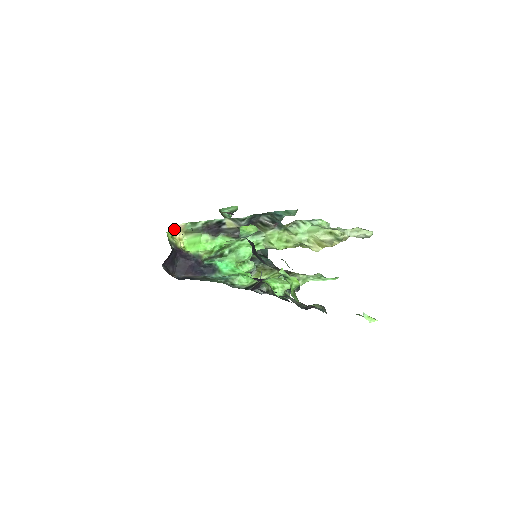
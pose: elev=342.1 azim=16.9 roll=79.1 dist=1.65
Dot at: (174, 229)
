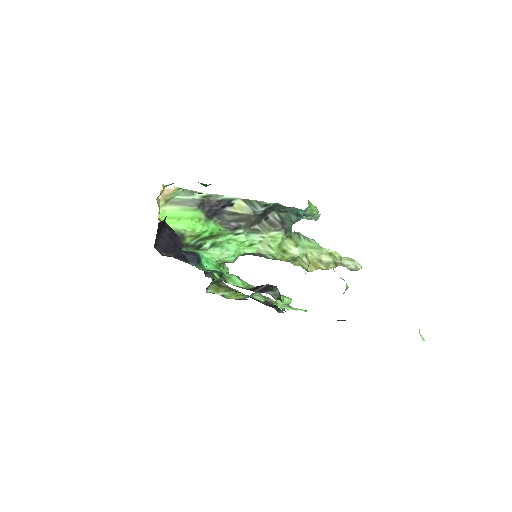
Dot at: occluded
